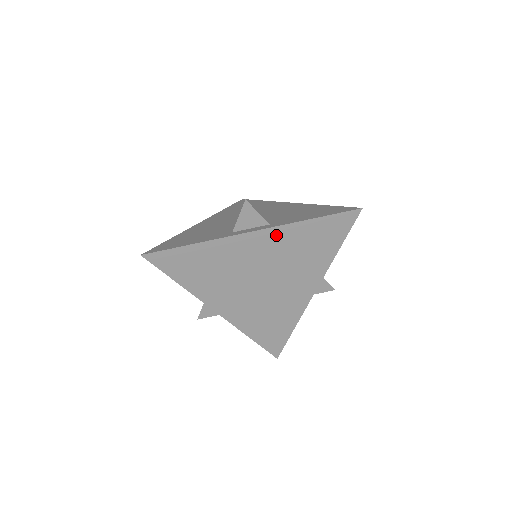
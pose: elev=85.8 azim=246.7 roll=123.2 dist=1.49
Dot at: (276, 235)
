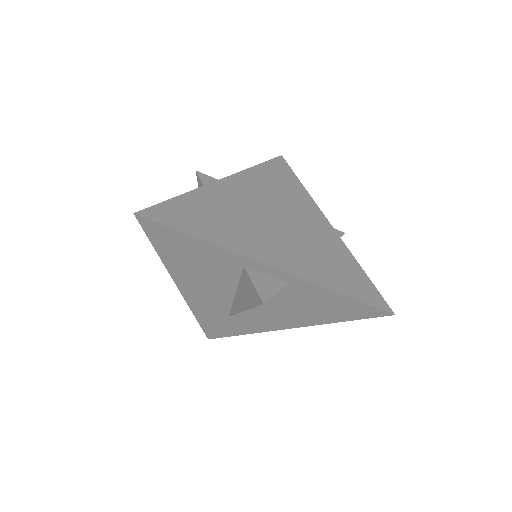
Dot at: (245, 179)
